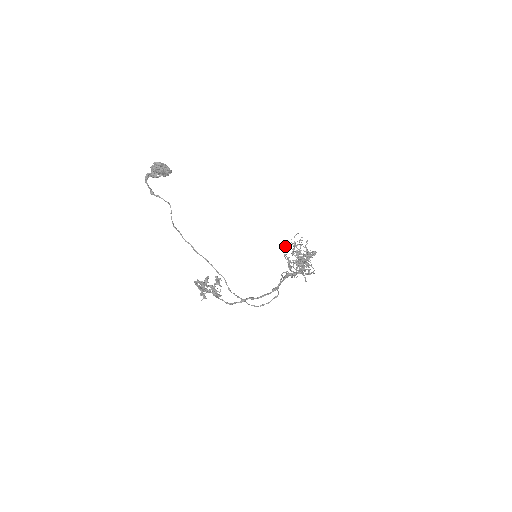
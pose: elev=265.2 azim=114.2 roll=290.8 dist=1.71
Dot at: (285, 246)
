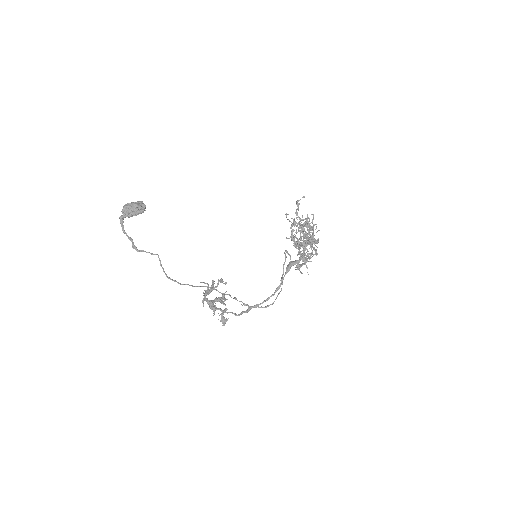
Dot at: (287, 214)
